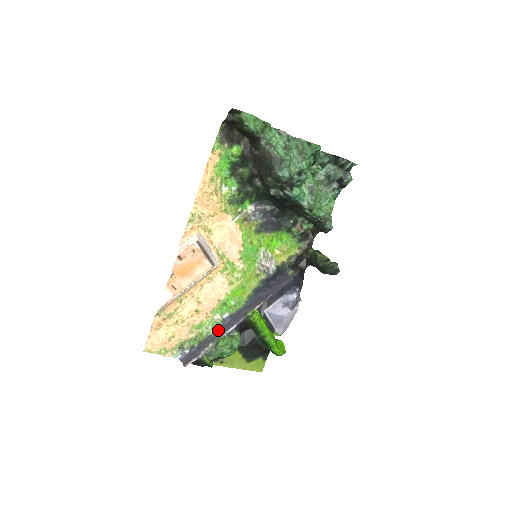
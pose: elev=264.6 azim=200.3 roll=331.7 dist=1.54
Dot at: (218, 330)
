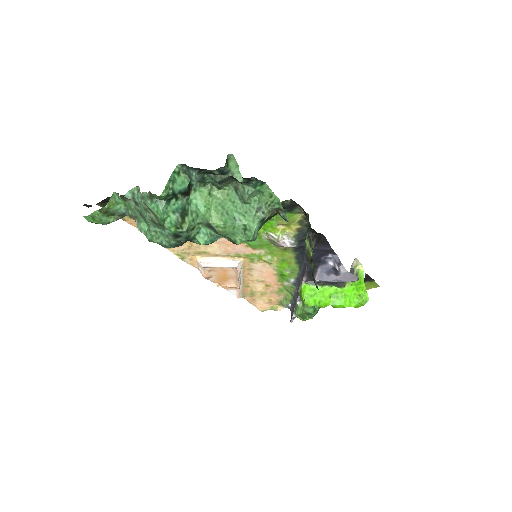
Dot at: (295, 293)
